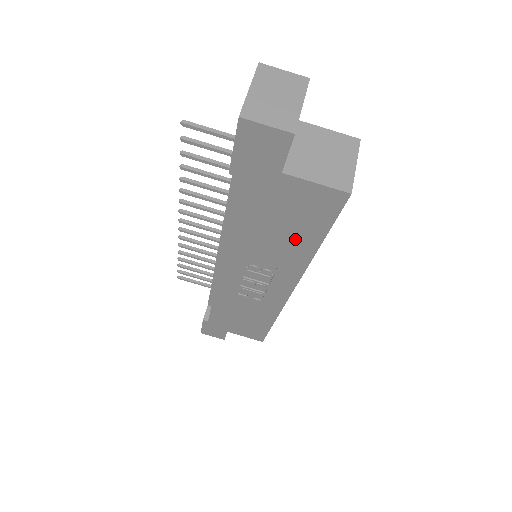
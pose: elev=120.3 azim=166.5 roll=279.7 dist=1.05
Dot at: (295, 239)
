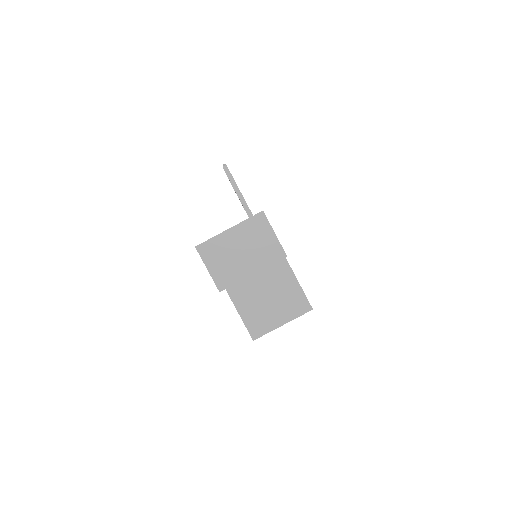
Dot at: occluded
